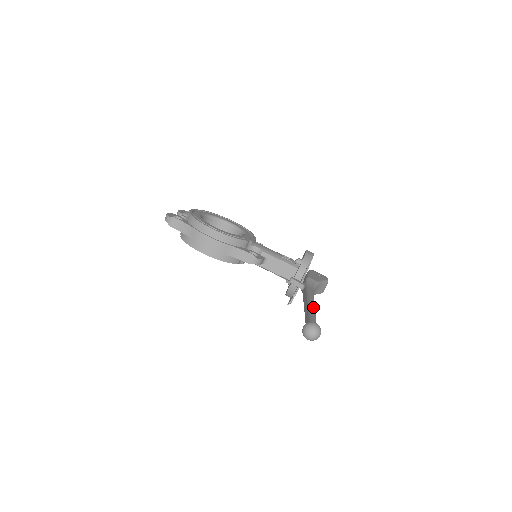
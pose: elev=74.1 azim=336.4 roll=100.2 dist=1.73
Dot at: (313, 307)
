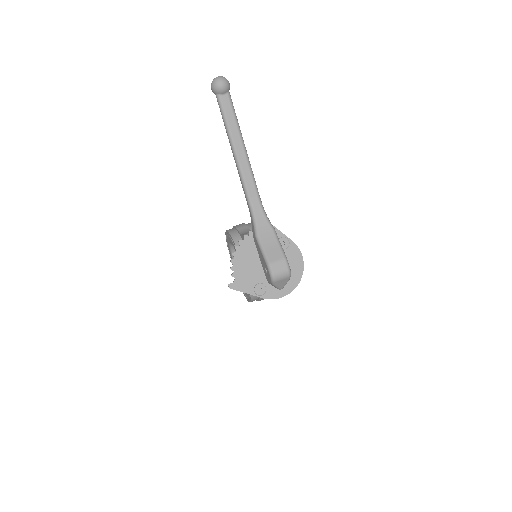
Dot at: occluded
